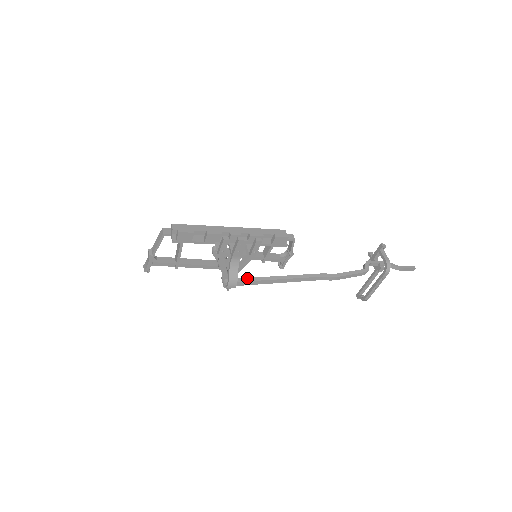
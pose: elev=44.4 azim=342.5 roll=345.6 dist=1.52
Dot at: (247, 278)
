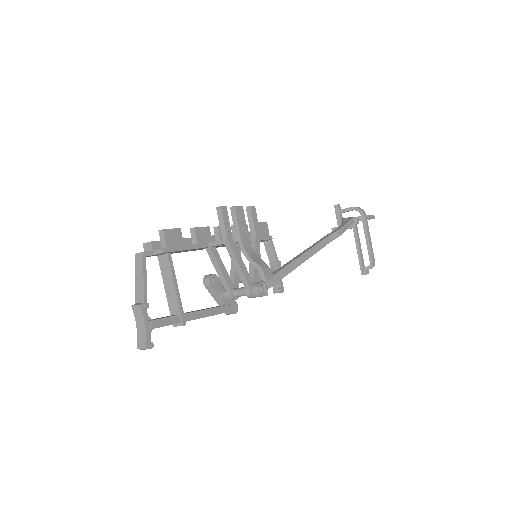
Dot at: occluded
